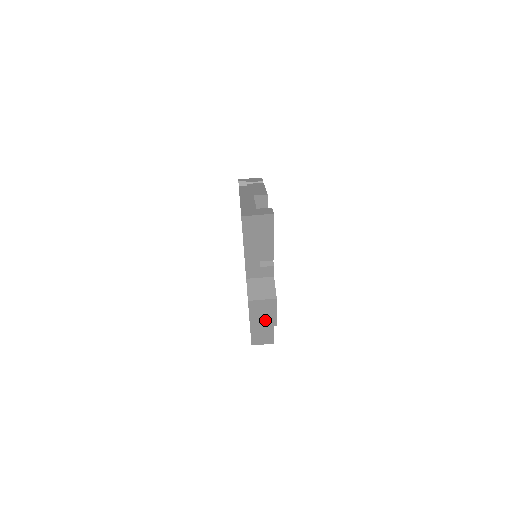
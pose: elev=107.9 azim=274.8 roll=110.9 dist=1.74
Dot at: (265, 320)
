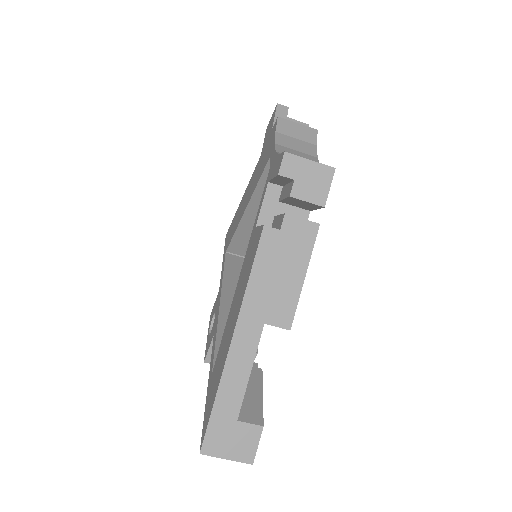
Dot at: occluded
